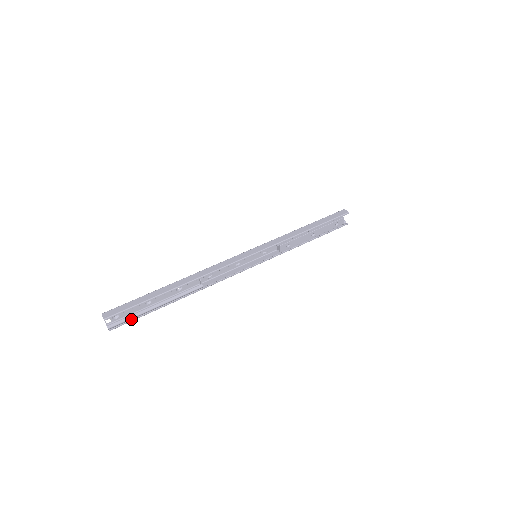
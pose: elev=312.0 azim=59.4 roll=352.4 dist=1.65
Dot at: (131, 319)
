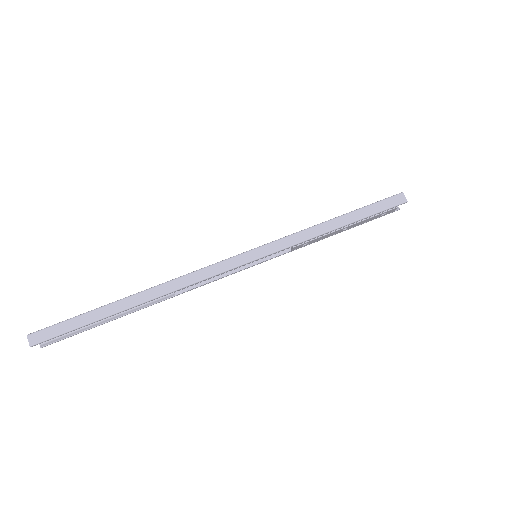
Dot at: (71, 335)
